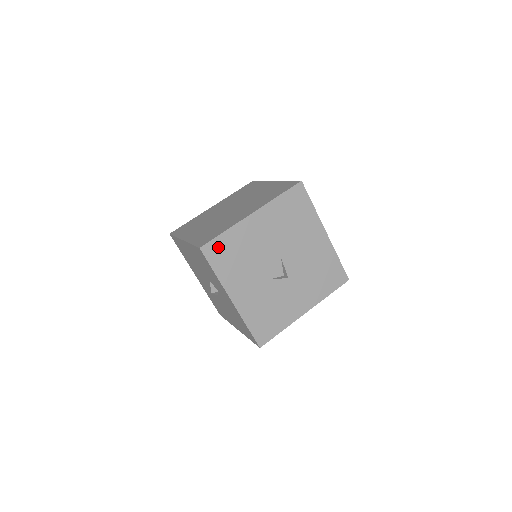
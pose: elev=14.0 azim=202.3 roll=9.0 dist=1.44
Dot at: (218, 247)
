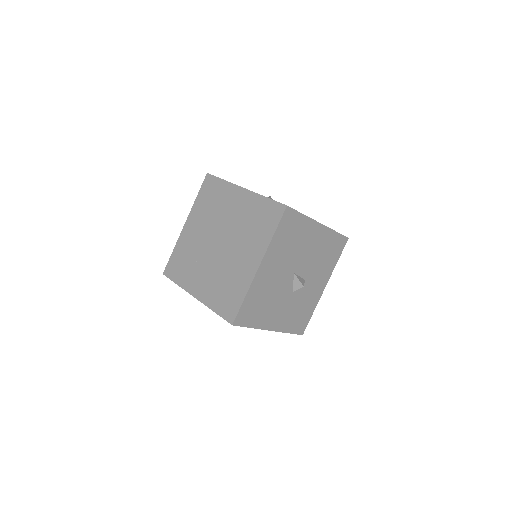
Dot at: (245, 312)
